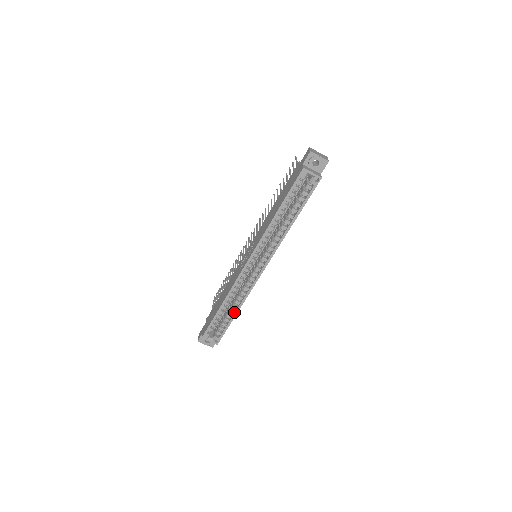
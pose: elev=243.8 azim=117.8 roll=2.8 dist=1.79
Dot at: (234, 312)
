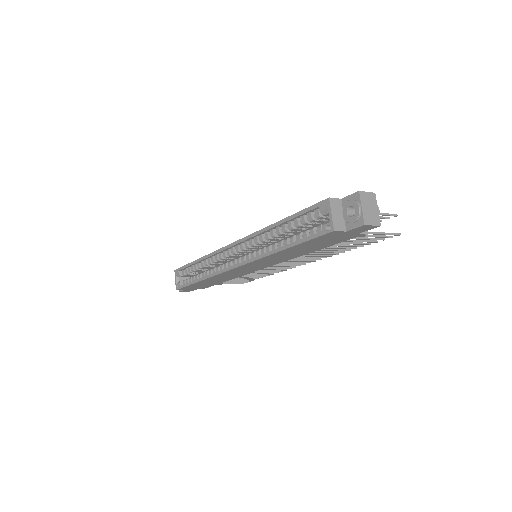
Dot at: occluded
